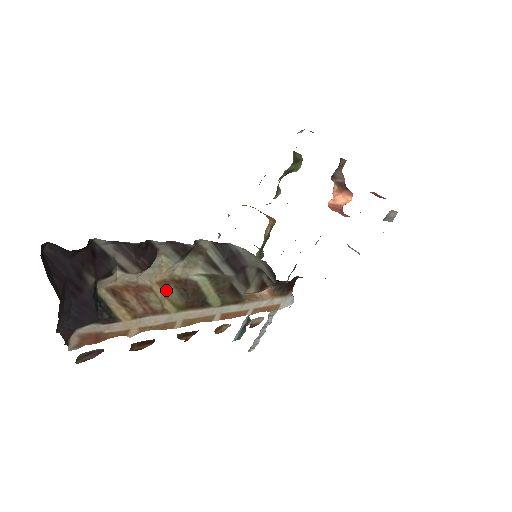
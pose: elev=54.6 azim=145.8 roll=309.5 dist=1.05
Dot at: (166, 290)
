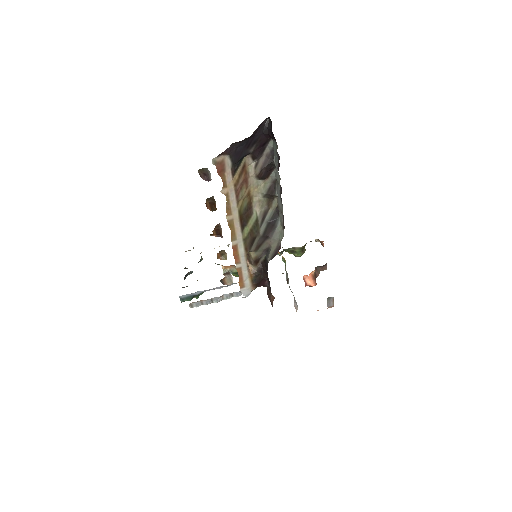
Dot at: (246, 198)
